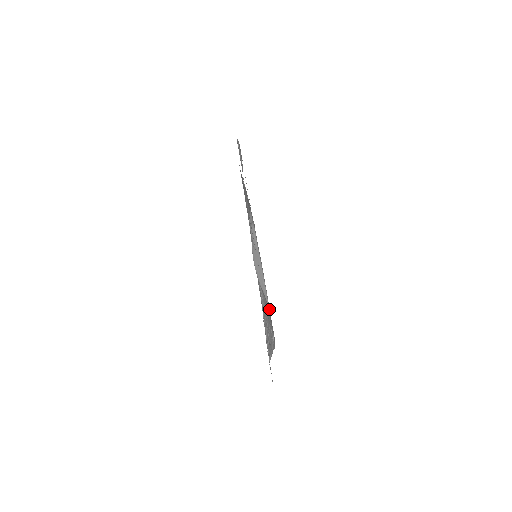
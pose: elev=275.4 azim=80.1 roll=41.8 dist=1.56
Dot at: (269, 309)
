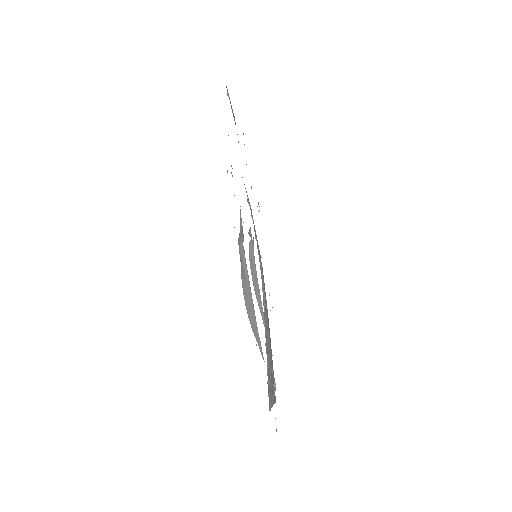
Dot at: occluded
